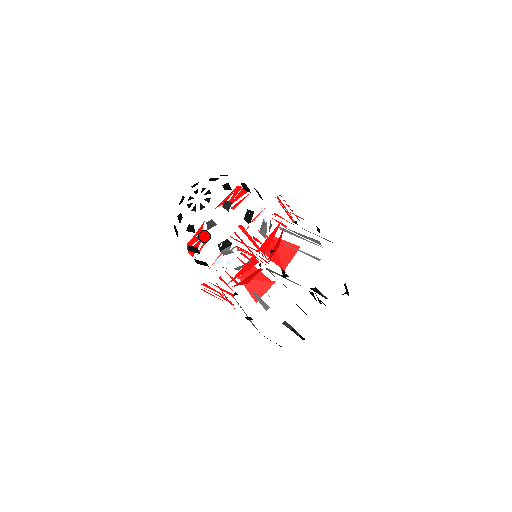
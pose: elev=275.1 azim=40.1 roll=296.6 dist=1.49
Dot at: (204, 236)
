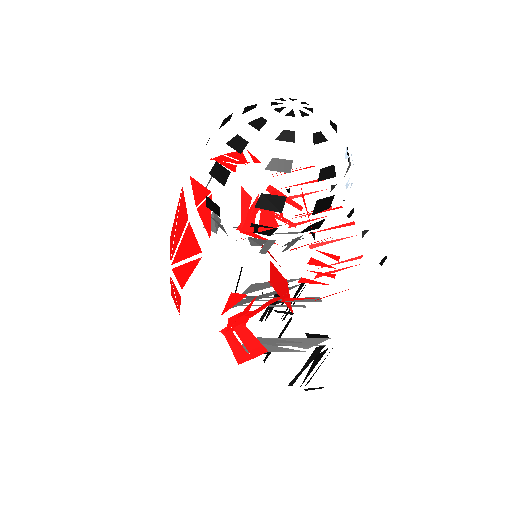
Dot at: occluded
